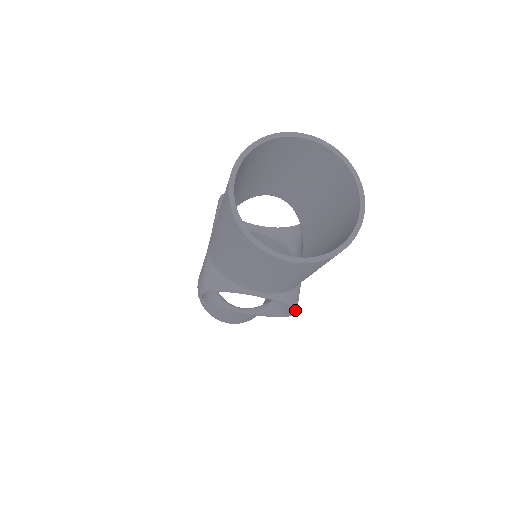
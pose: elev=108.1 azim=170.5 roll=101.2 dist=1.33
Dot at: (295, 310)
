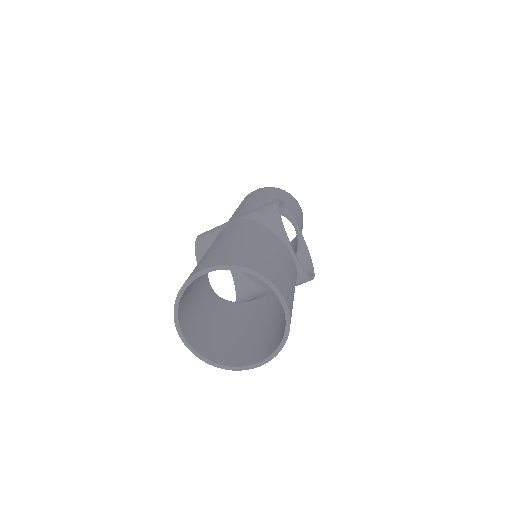
Dot at: occluded
